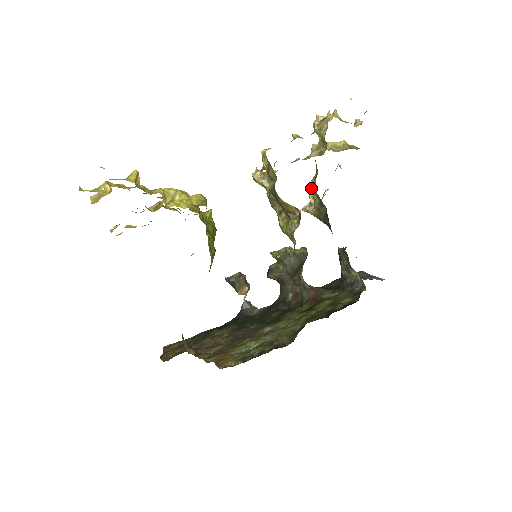
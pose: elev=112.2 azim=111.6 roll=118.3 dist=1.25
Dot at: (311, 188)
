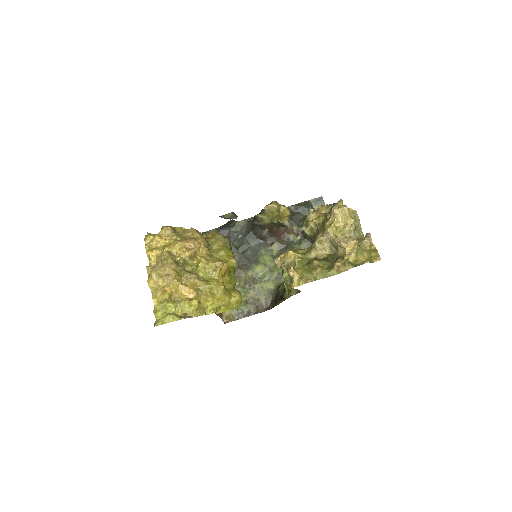
Dot at: (313, 223)
